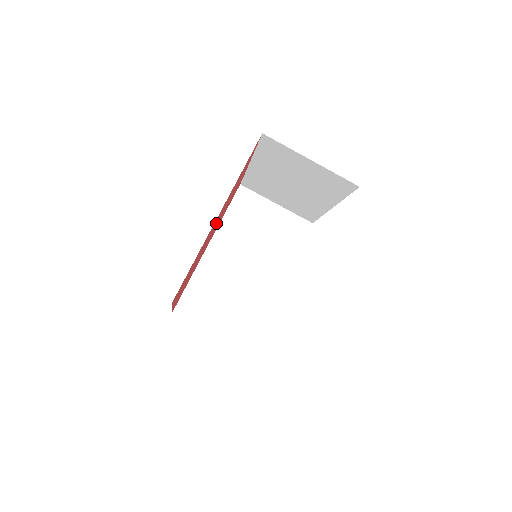
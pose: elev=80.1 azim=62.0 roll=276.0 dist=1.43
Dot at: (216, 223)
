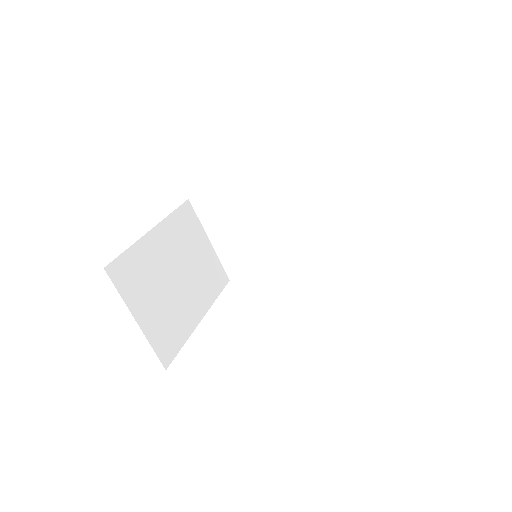
Dot at: occluded
